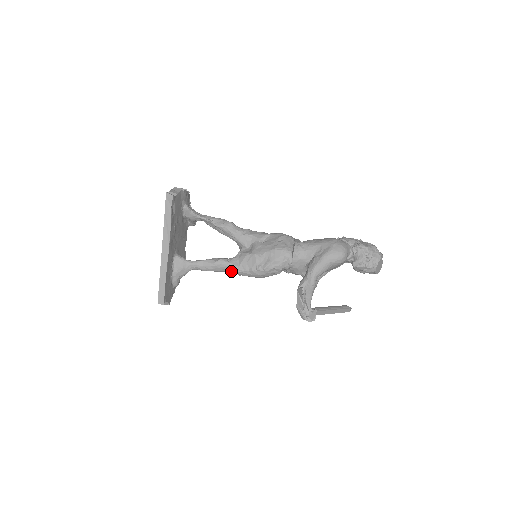
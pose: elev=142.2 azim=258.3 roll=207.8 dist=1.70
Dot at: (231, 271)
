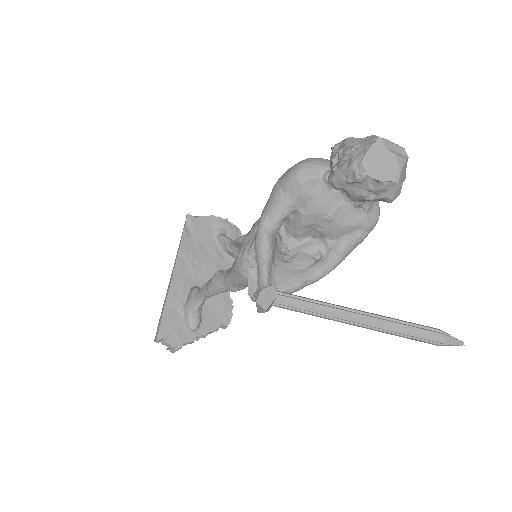
Dot at: (227, 285)
